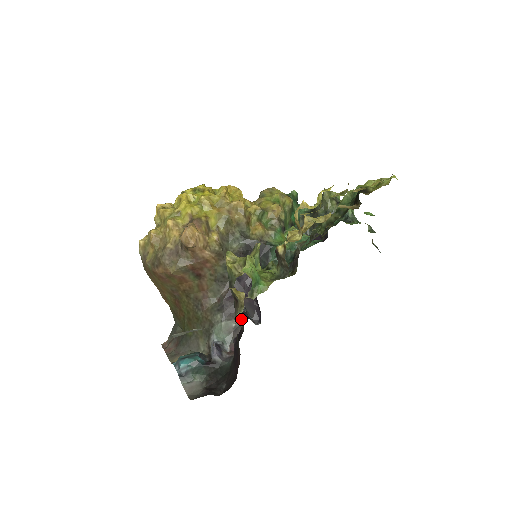
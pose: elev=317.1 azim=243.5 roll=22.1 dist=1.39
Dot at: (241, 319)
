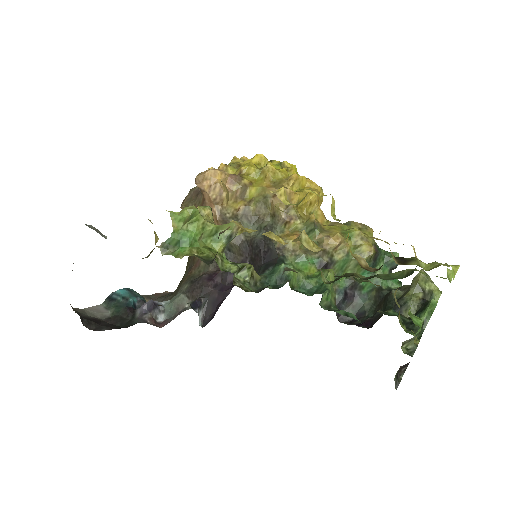
Dot at: (190, 302)
